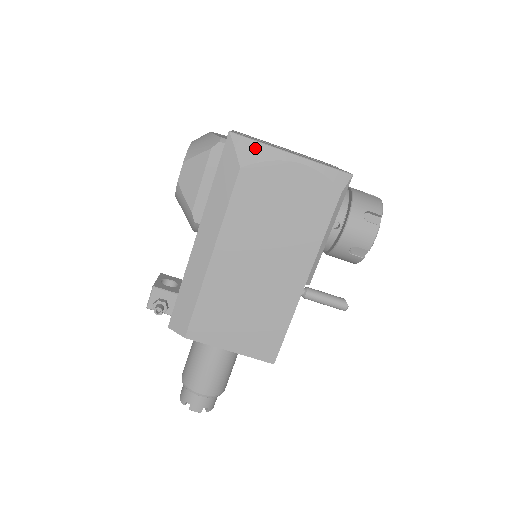
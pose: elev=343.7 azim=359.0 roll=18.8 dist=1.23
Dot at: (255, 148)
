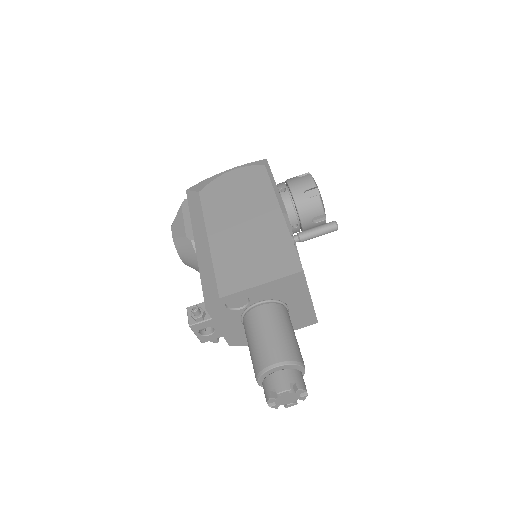
Dot at: (203, 183)
